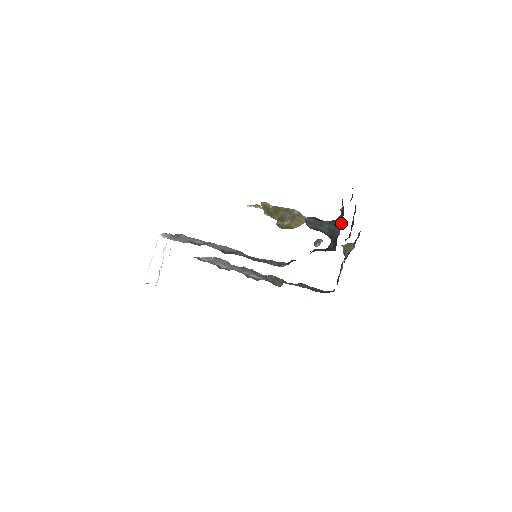
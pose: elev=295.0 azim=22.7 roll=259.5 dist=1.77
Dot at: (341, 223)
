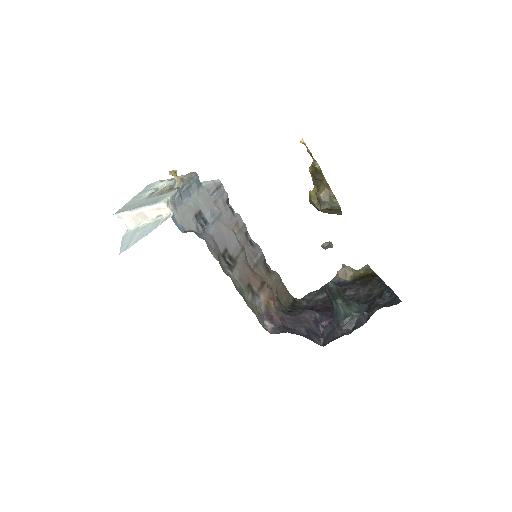
Dot at: (351, 326)
